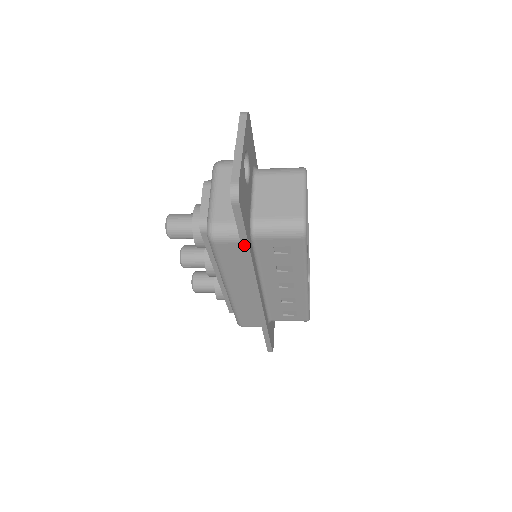
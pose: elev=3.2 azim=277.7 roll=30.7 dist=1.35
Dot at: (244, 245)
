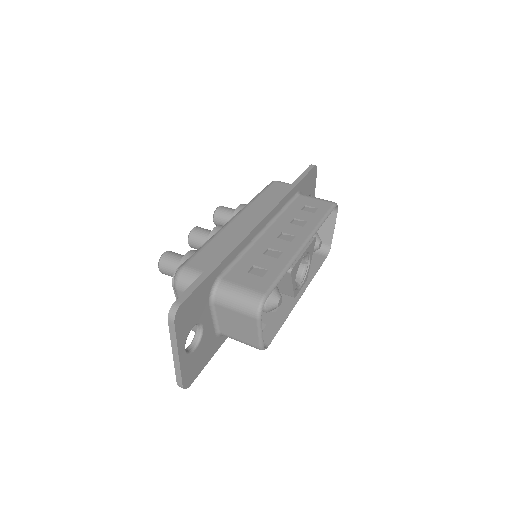
Dot at: occluded
